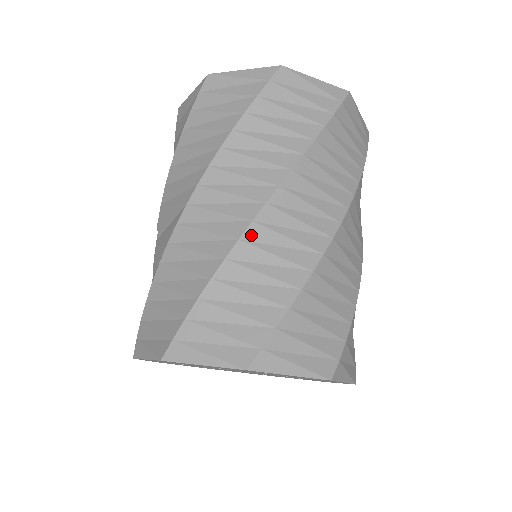
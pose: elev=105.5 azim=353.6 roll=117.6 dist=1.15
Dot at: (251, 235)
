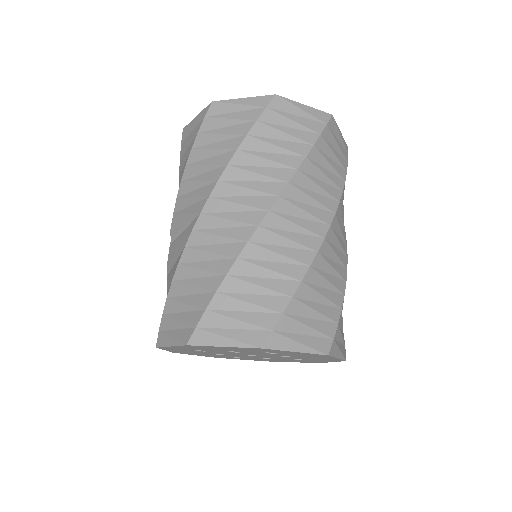
Dot at: (258, 238)
